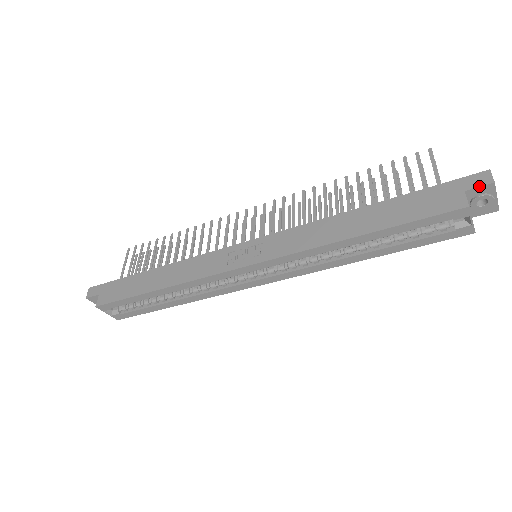
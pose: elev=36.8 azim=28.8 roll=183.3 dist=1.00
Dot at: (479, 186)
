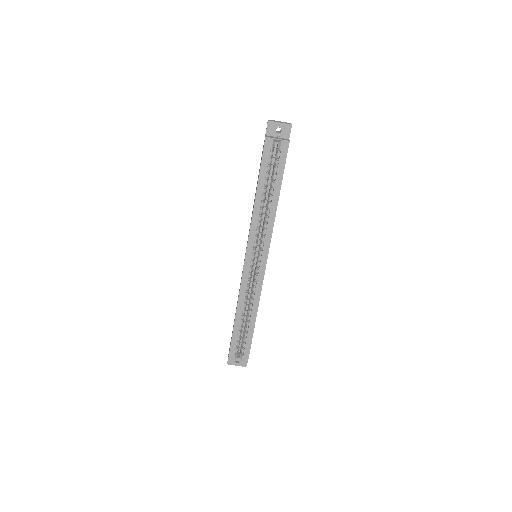
Dot at: (266, 128)
